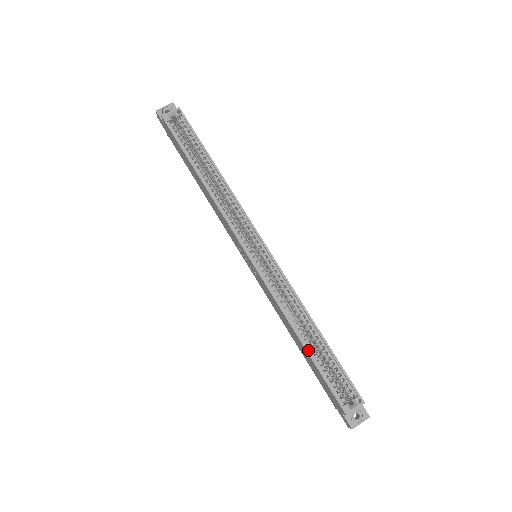
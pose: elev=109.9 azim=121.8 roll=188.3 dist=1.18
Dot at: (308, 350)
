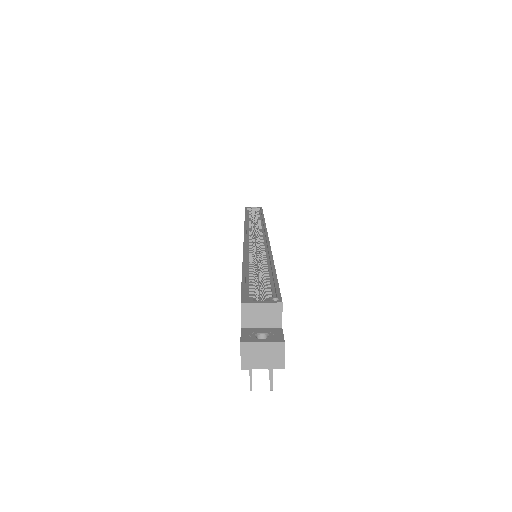
Dot at: (245, 266)
